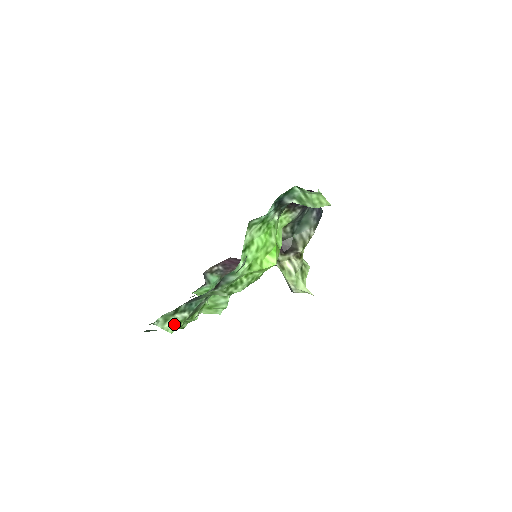
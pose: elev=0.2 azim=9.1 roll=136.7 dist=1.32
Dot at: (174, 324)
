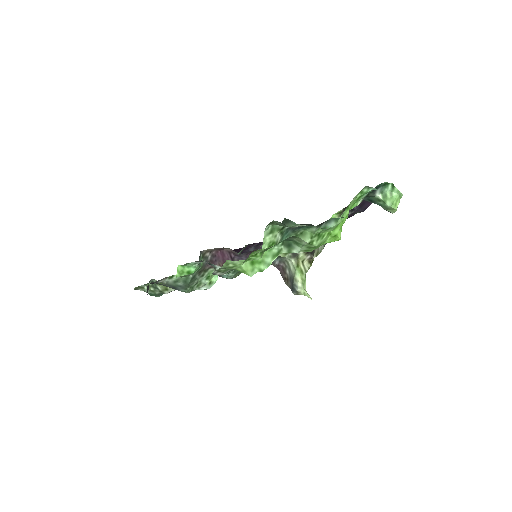
Dot at: (270, 241)
